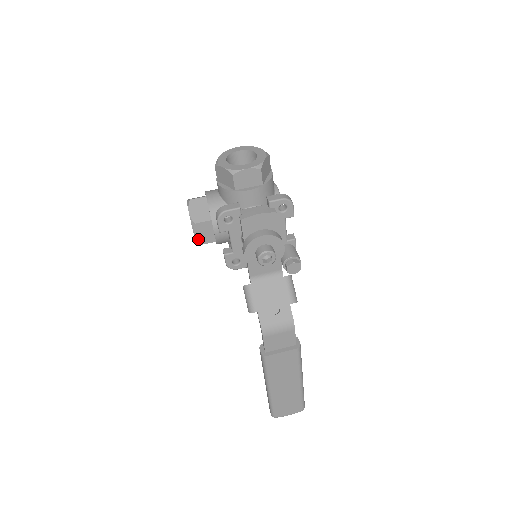
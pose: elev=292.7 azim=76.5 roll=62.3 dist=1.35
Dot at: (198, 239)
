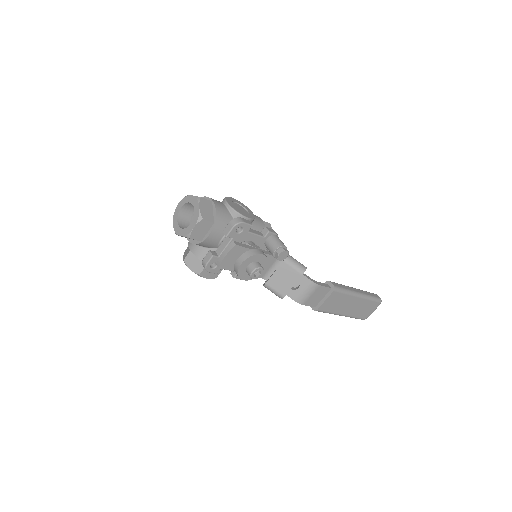
Dot at: (211, 277)
